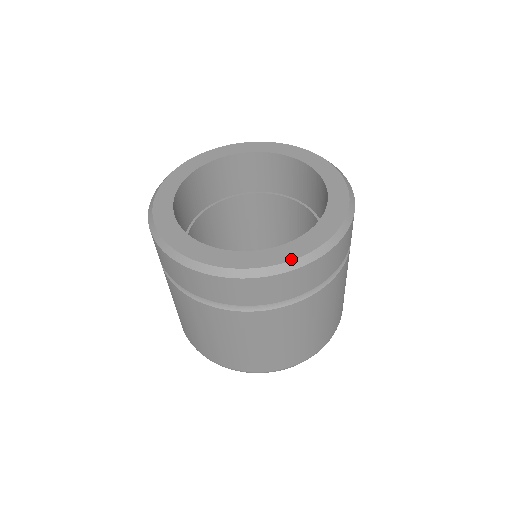
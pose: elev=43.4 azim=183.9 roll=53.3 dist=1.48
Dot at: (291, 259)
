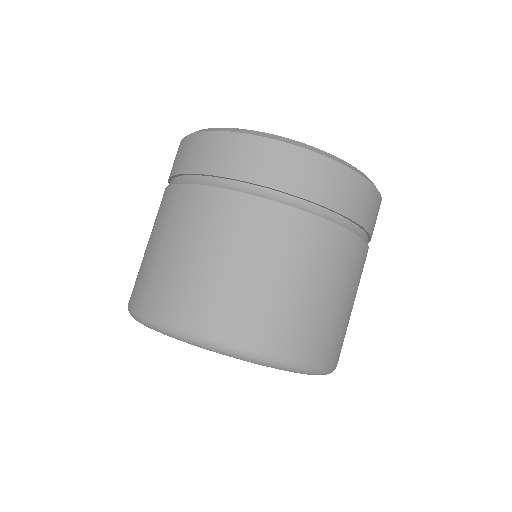
Dot at: (366, 176)
